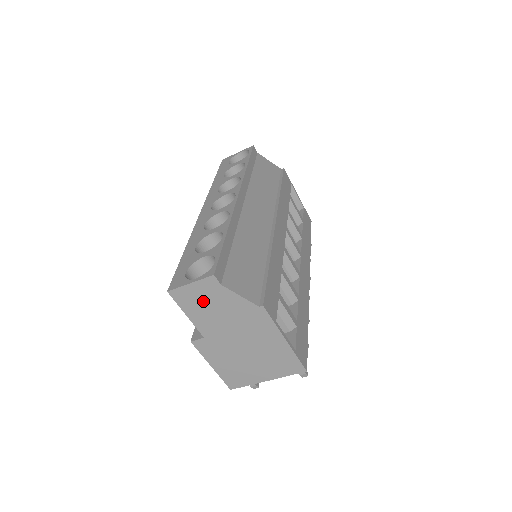
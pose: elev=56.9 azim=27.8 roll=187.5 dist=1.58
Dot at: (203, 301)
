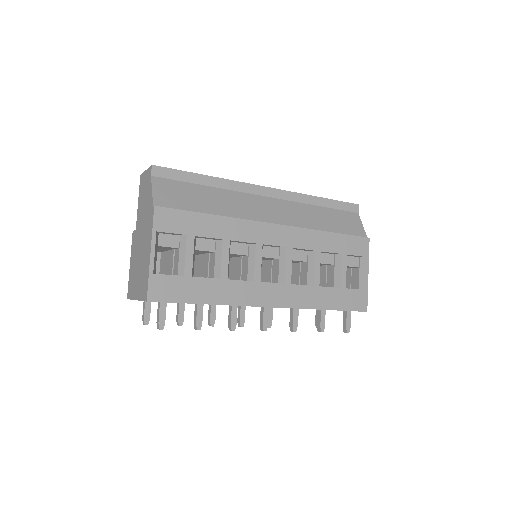
Dot at: (144, 190)
